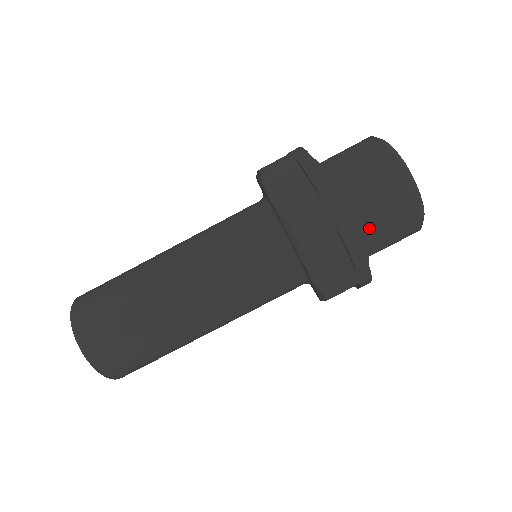
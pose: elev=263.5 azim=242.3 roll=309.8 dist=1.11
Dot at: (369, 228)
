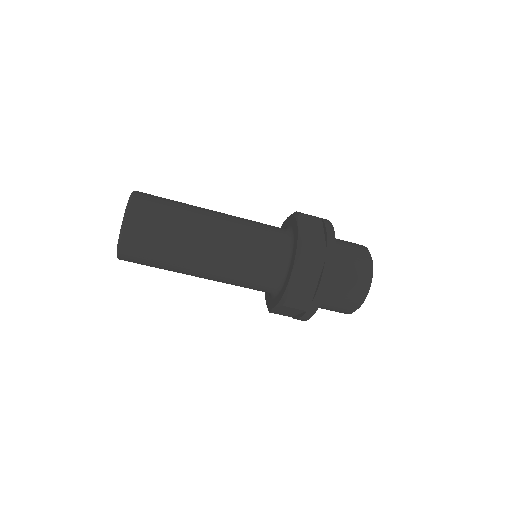
Dot at: (334, 284)
